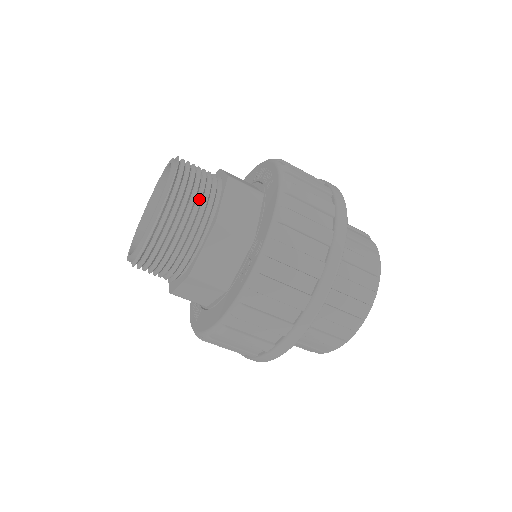
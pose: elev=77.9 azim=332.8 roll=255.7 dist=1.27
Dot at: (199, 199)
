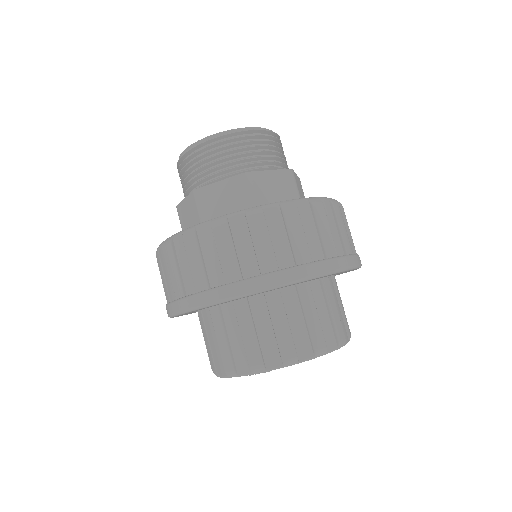
Dot at: (255, 156)
